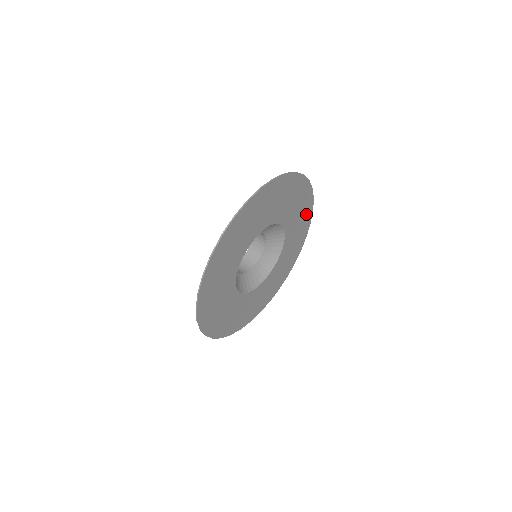
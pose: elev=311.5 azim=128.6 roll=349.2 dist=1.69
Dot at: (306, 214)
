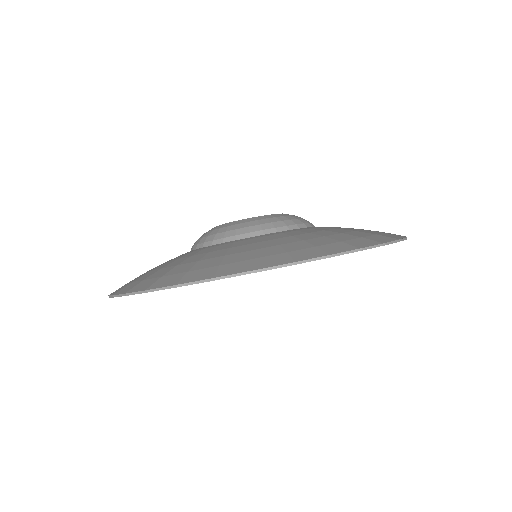
Dot at: occluded
